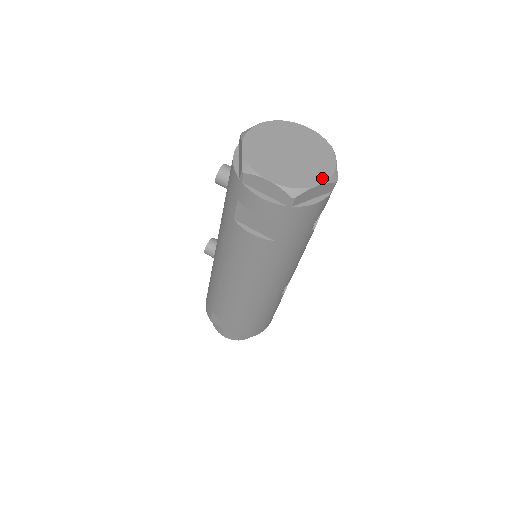
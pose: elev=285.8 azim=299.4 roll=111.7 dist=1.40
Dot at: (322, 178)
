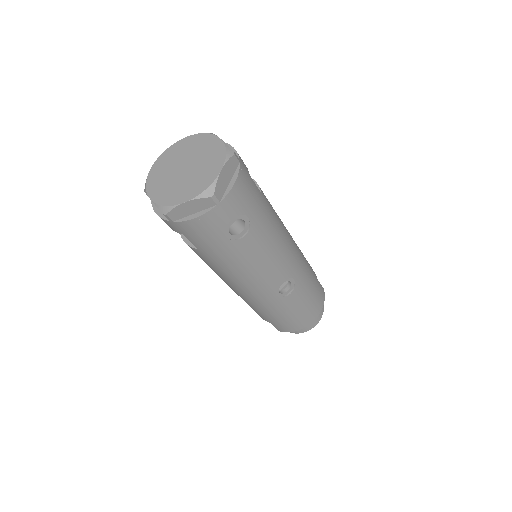
Dot at: (193, 194)
